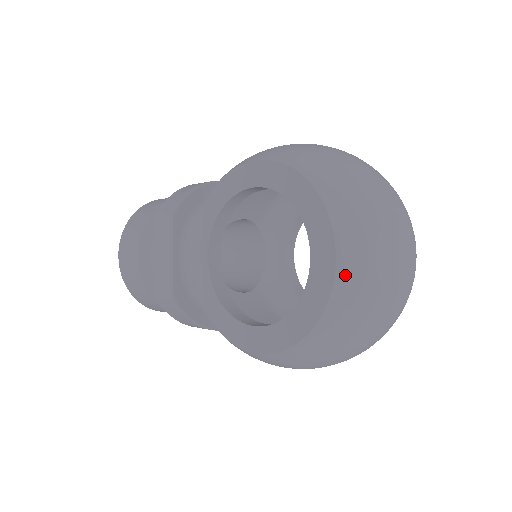
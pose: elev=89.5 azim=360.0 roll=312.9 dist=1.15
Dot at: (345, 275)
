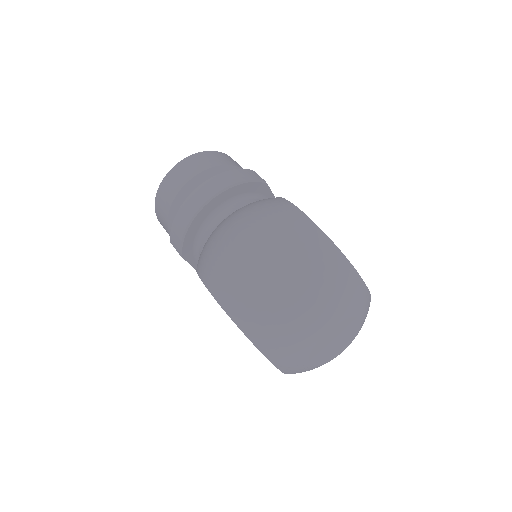
Dot at: (291, 373)
